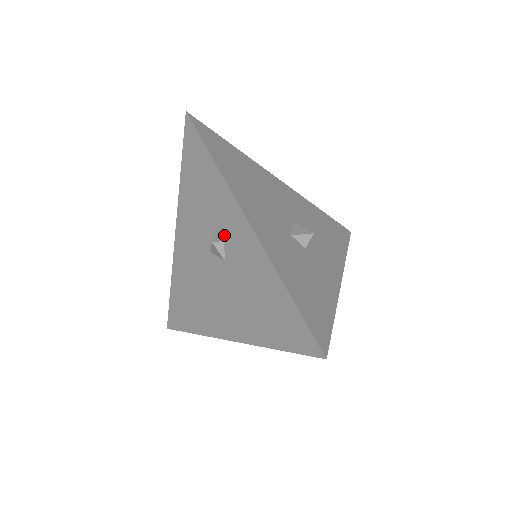
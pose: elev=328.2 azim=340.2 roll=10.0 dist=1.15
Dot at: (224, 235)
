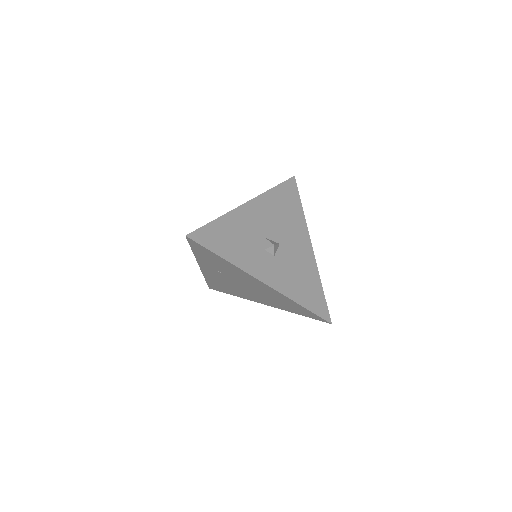
Dot at: occluded
